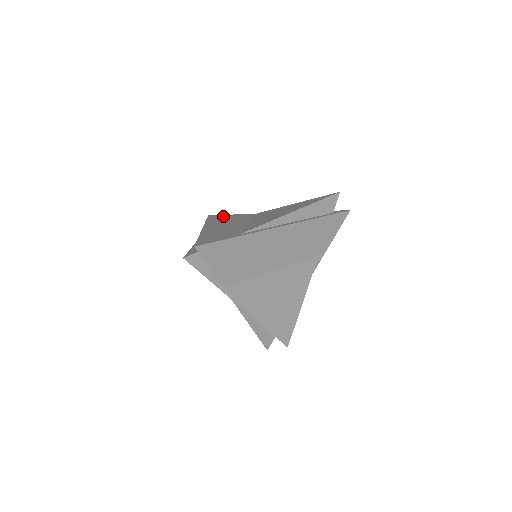
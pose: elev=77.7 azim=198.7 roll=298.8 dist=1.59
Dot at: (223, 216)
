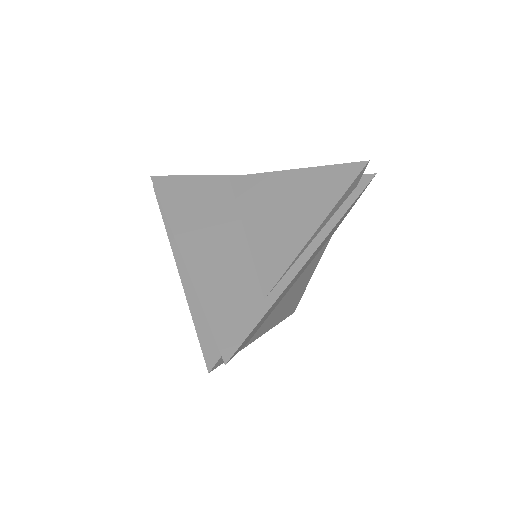
Dot at: (180, 186)
